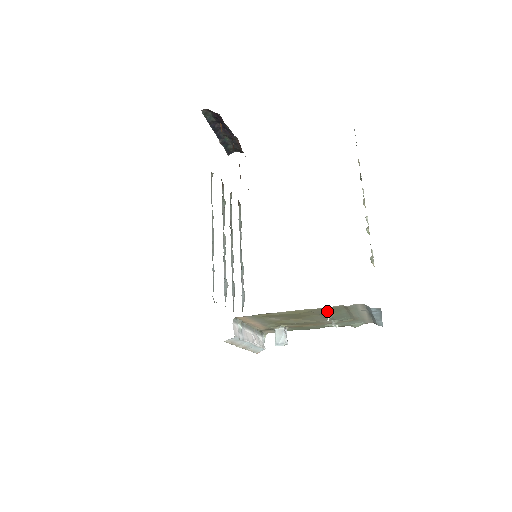
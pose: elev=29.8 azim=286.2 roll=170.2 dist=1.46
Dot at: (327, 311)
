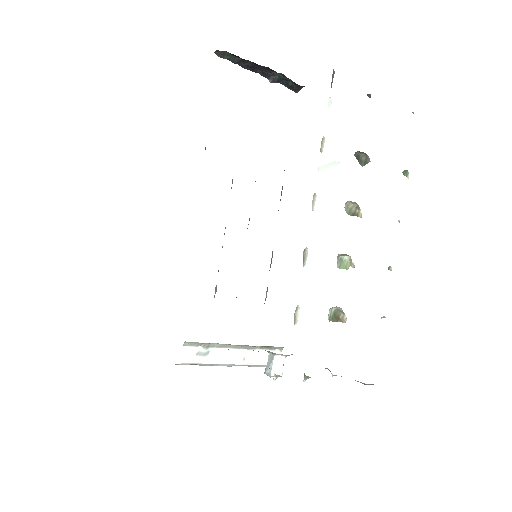
Dot at: occluded
